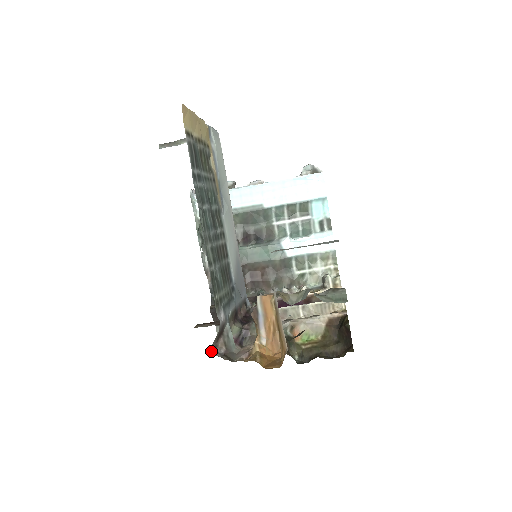
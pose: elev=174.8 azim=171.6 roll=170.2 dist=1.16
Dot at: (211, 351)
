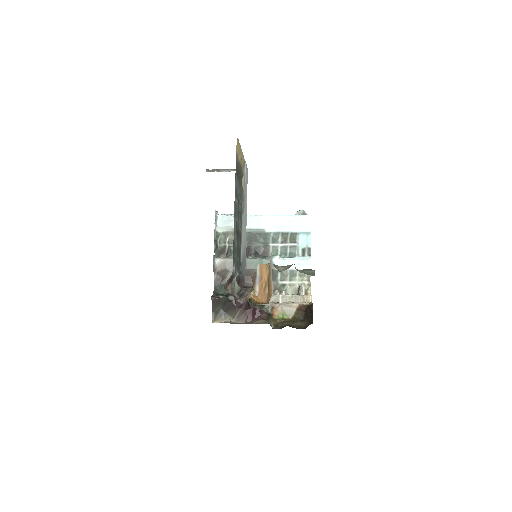
Dot at: (224, 287)
